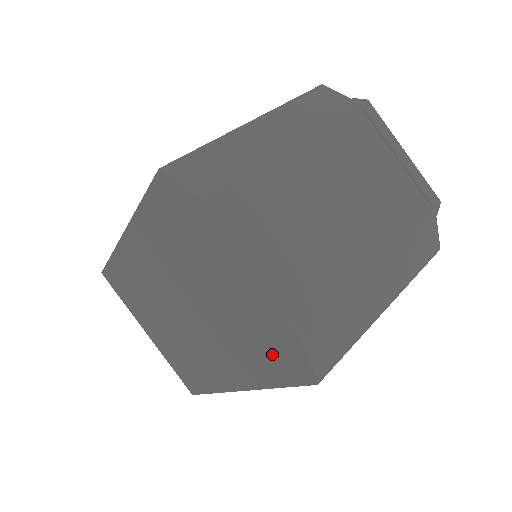
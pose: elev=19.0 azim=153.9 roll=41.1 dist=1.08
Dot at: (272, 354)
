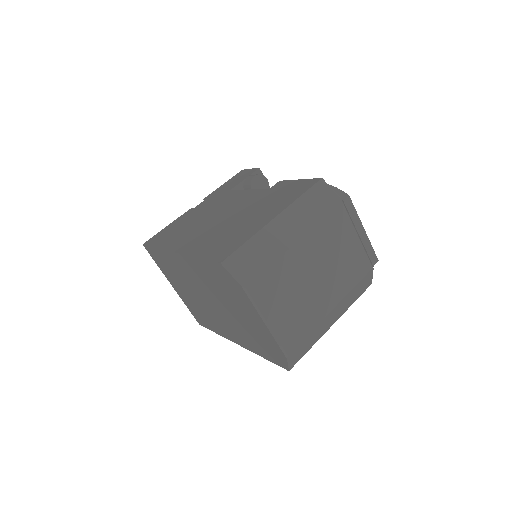
Dot at: (266, 349)
